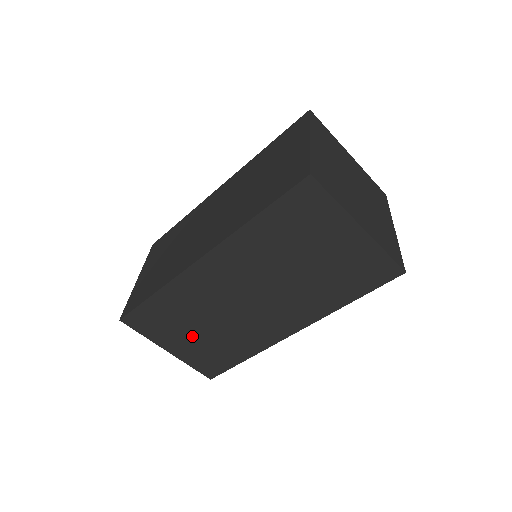
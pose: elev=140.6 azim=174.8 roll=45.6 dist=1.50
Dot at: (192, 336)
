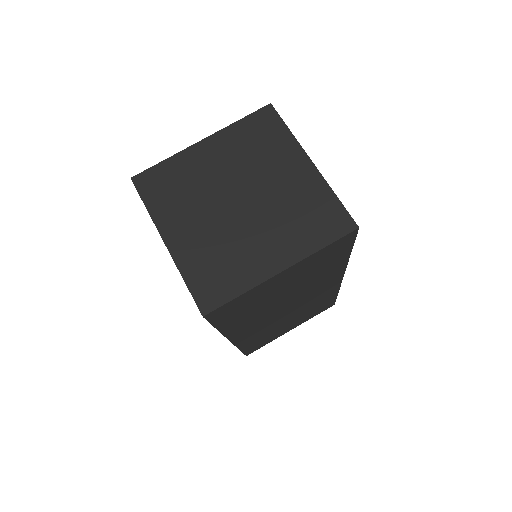
Dot at: occluded
